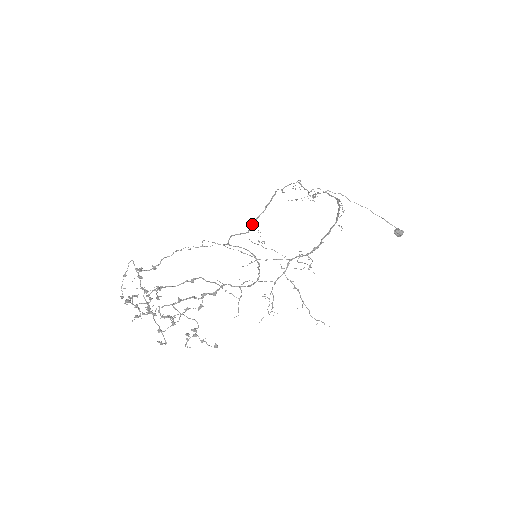
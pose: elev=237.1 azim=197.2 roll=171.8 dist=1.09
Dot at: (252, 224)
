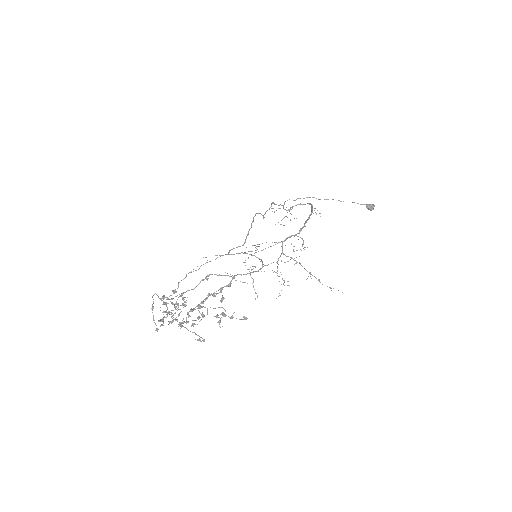
Dot at: (245, 240)
